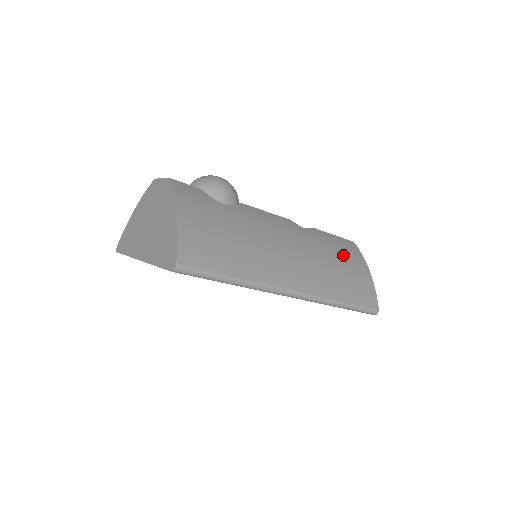
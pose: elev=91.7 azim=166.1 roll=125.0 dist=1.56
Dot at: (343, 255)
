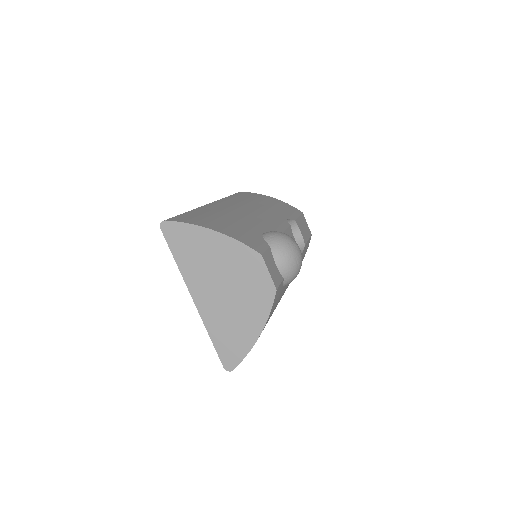
Dot at: occluded
